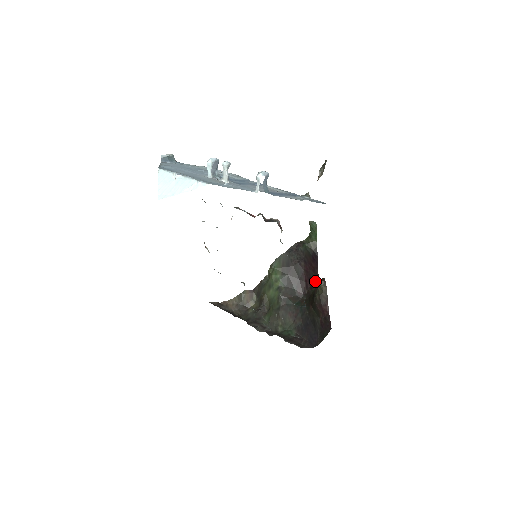
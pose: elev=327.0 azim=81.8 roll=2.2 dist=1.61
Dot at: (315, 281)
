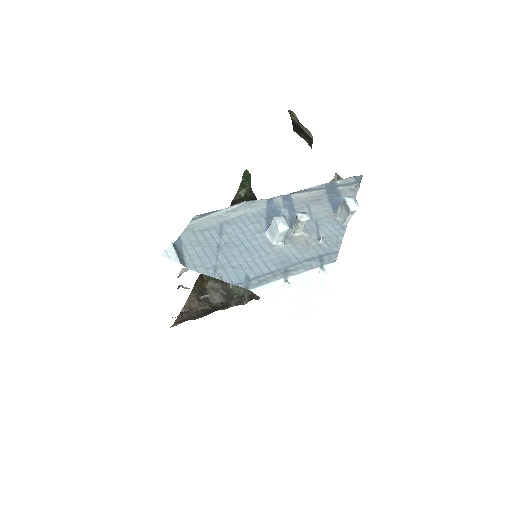
Dot at: occluded
